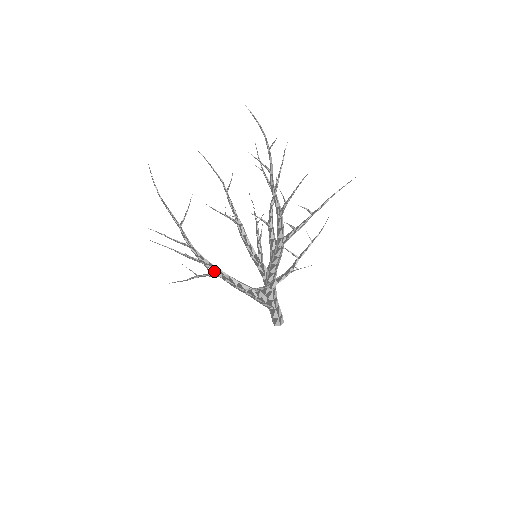
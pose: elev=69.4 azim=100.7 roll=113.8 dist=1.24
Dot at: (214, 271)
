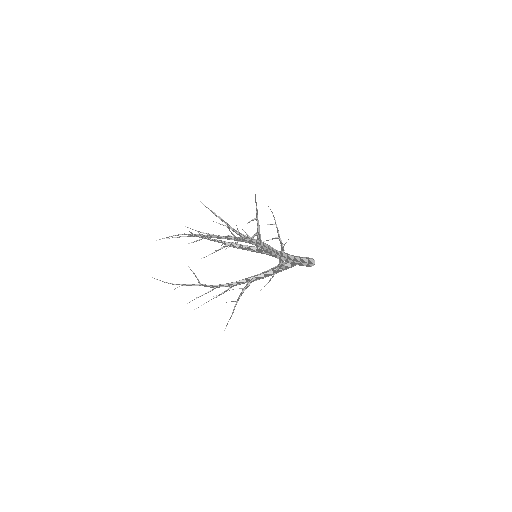
Dot at: (244, 283)
